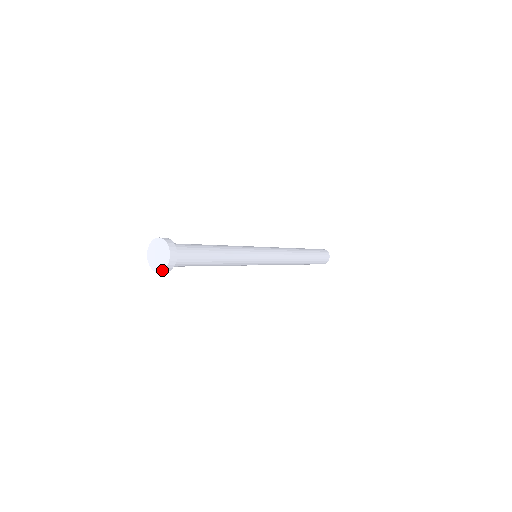
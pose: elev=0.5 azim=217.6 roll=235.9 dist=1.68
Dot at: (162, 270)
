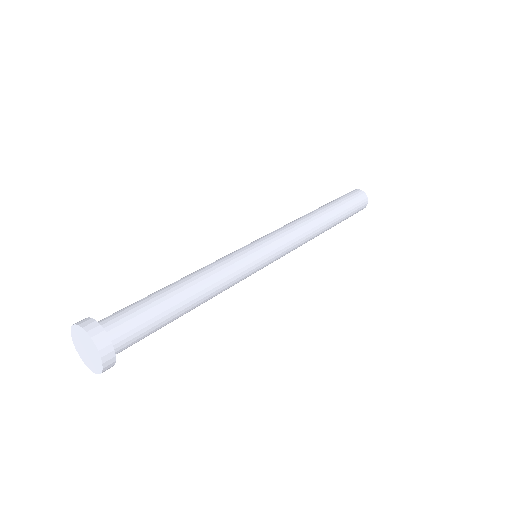
Dot at: occluded
